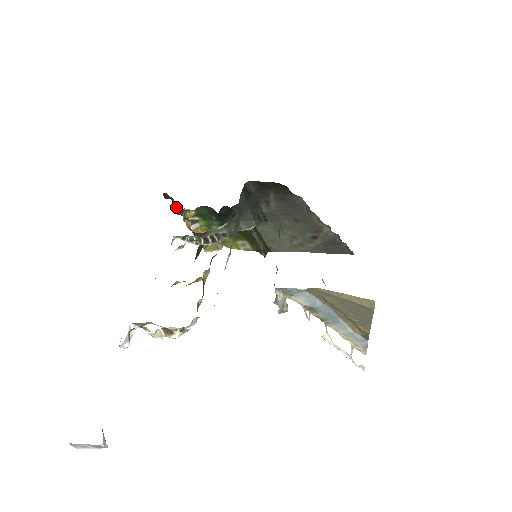
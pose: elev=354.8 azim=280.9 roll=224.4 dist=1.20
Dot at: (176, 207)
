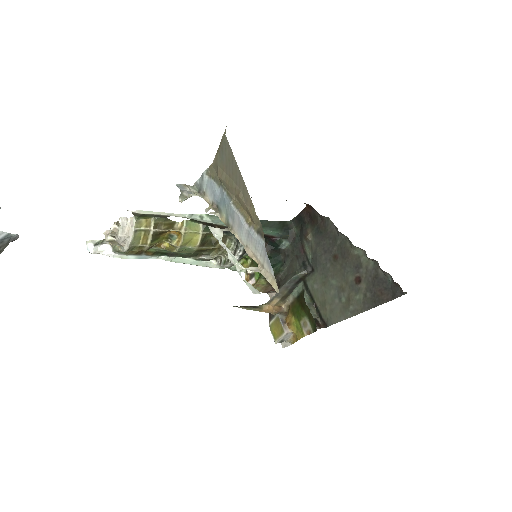
Dot at: occluded
